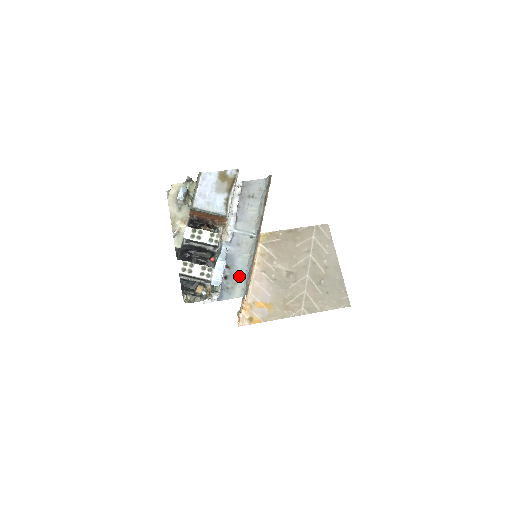
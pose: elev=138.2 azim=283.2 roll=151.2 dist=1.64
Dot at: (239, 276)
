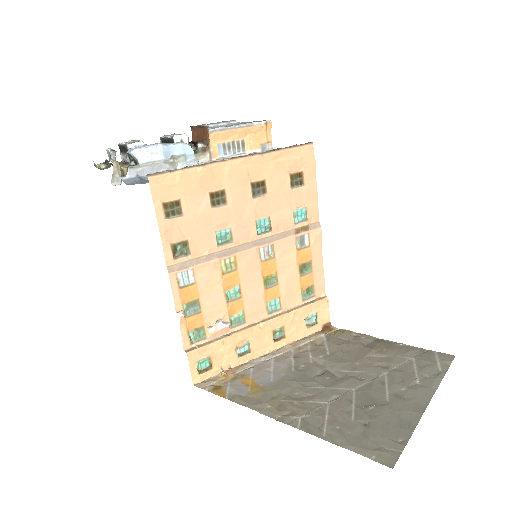
Dot at: occluded
